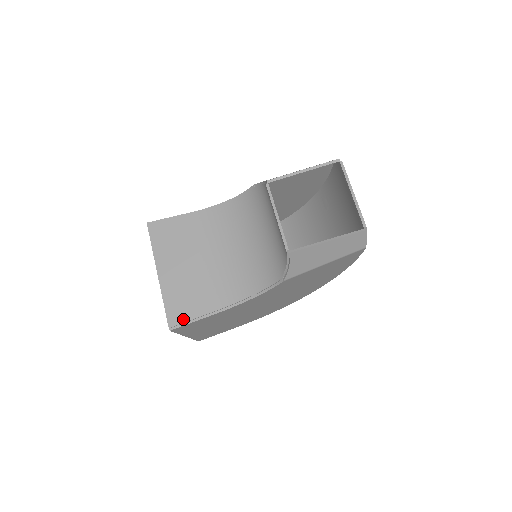
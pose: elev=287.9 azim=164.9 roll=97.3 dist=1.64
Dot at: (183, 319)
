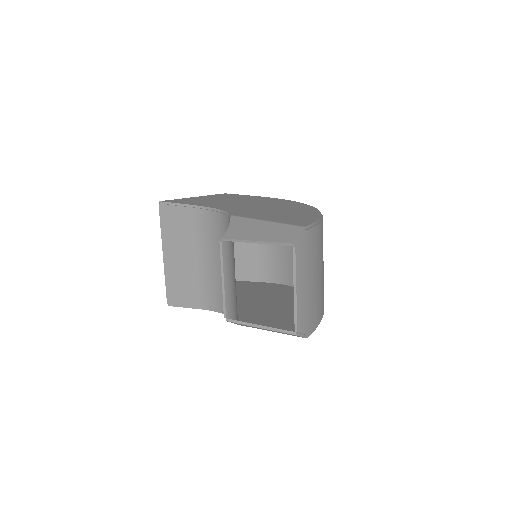
Dot at: (177, 302)
